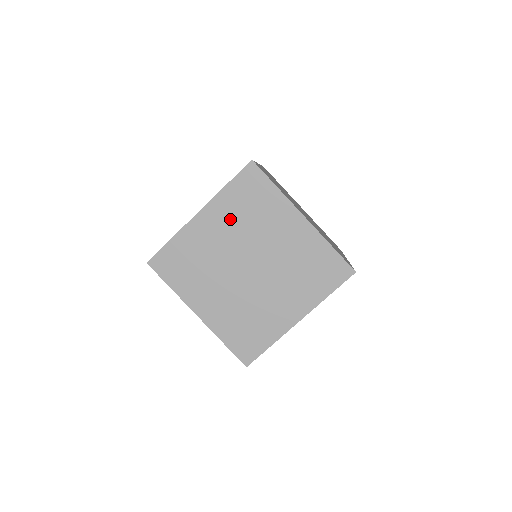
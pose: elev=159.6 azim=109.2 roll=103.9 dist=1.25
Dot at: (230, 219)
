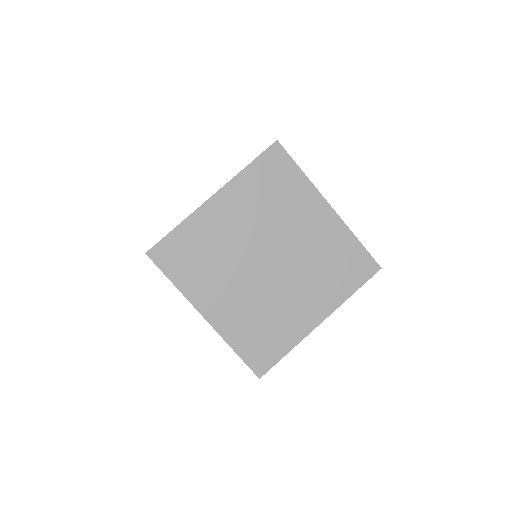
Dot at: occluded
